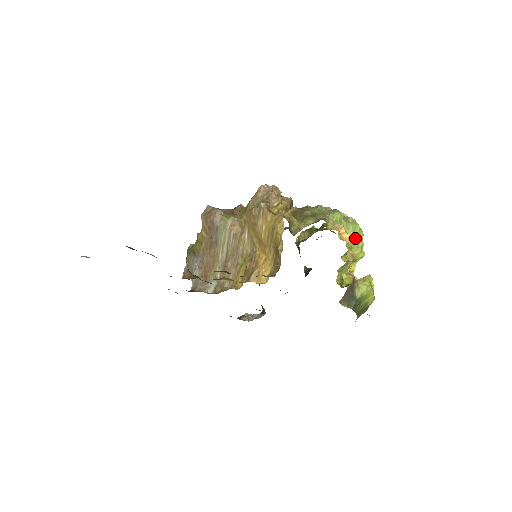
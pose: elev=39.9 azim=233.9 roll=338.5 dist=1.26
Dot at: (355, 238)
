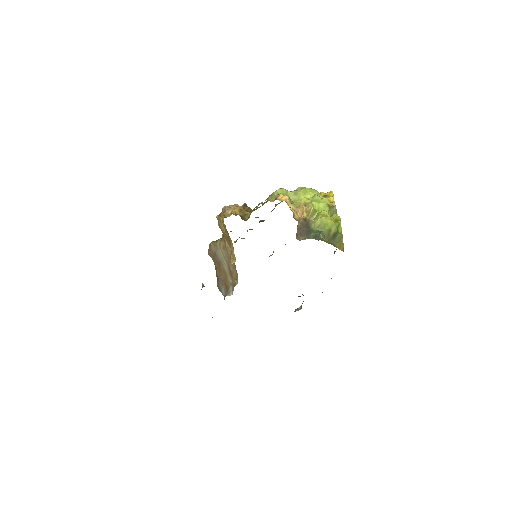
Dot at: (308, 197)
